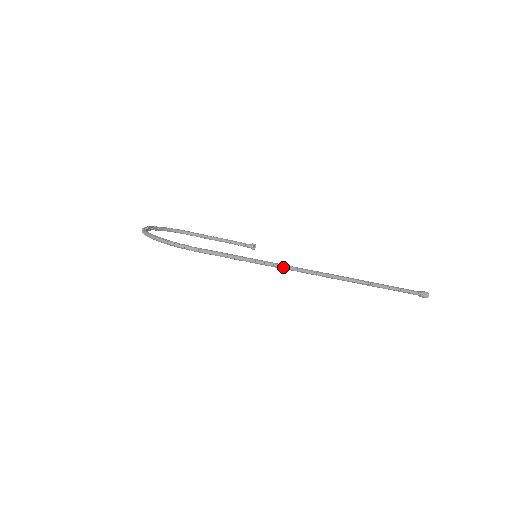
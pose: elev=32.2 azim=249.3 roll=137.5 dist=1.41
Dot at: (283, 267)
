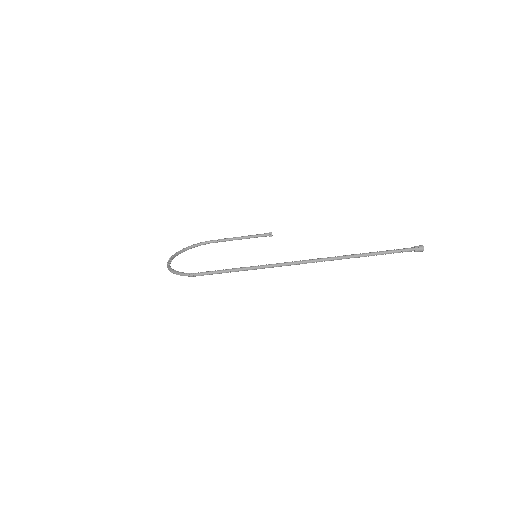
Dot at: (269, 267)
